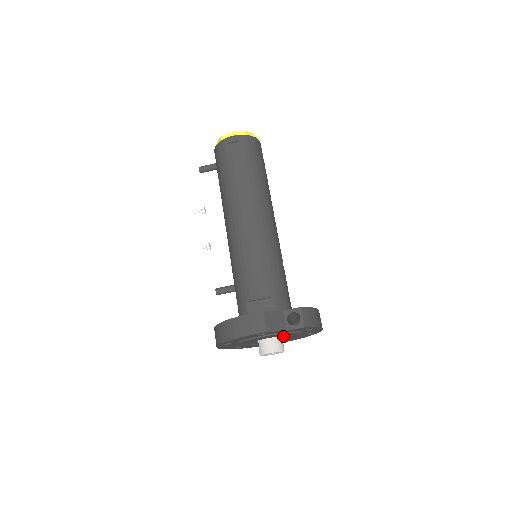
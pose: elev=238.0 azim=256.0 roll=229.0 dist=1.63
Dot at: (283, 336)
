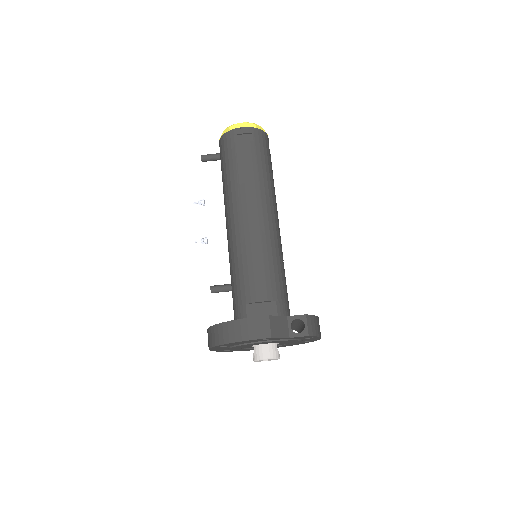
Dot at: (280, 343)
